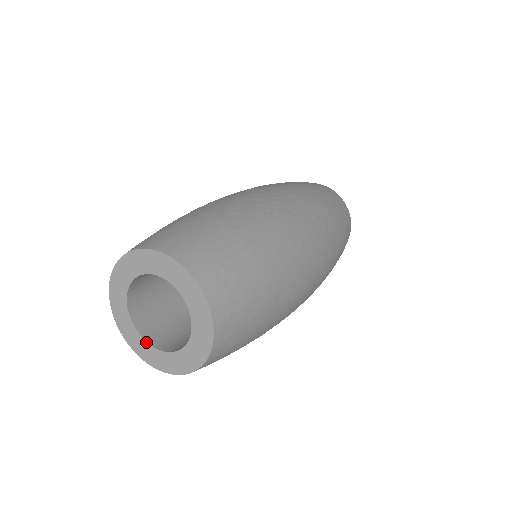
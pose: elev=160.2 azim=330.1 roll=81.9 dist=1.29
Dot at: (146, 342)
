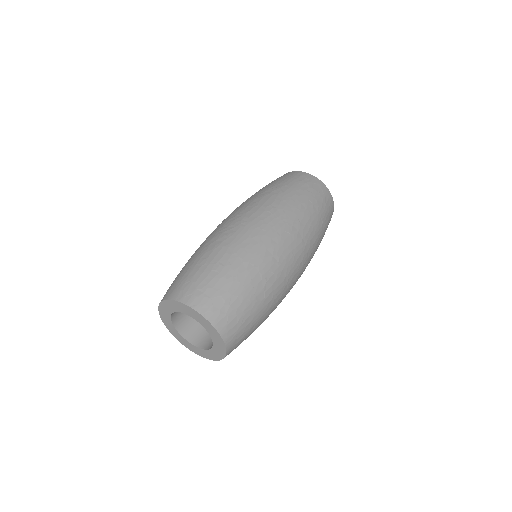
Dot at: (201, 349)
